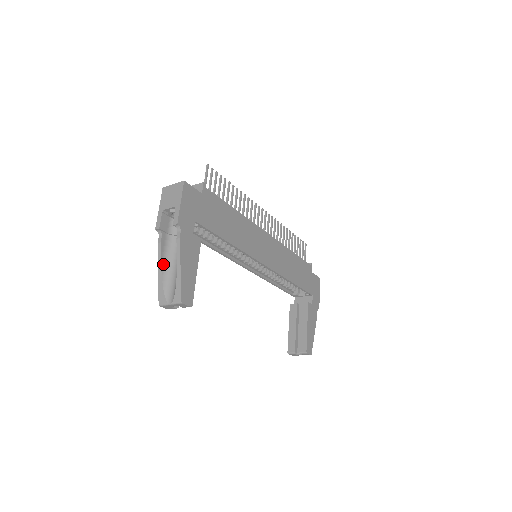
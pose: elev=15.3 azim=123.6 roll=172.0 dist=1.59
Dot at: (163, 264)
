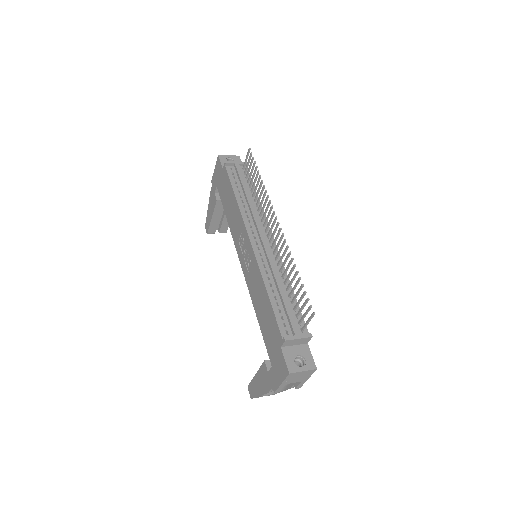
Dot at: occluded
